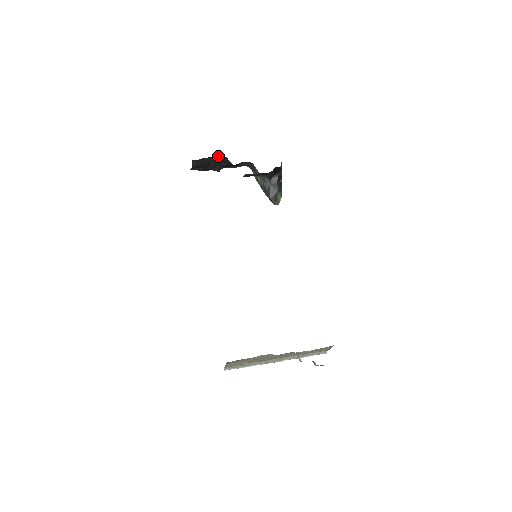
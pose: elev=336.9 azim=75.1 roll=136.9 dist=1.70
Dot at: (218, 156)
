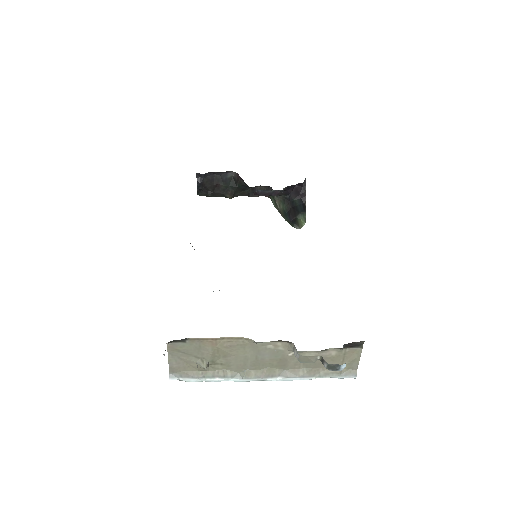
Dot at: (228, 172)
